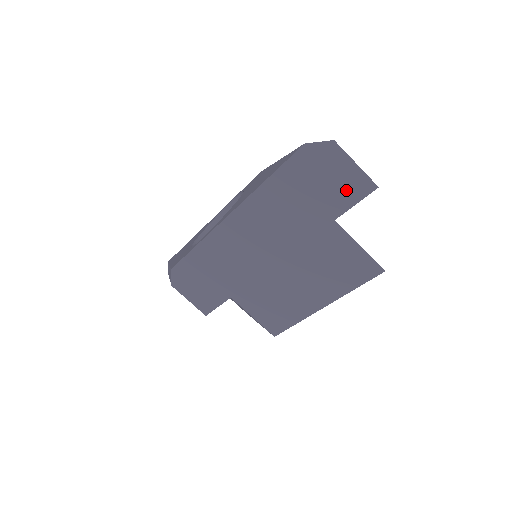
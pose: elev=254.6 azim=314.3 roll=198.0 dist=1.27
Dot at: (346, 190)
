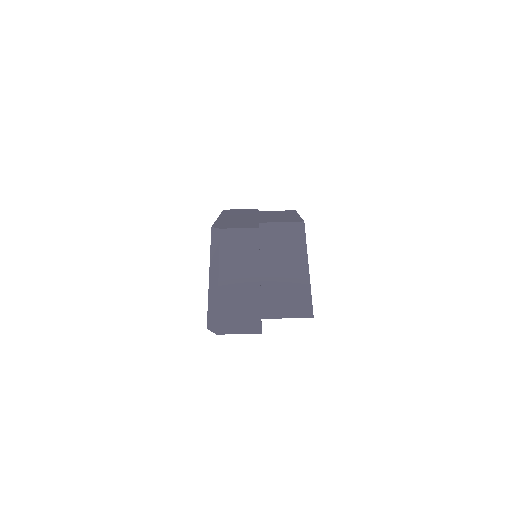
Dot at: occluded
